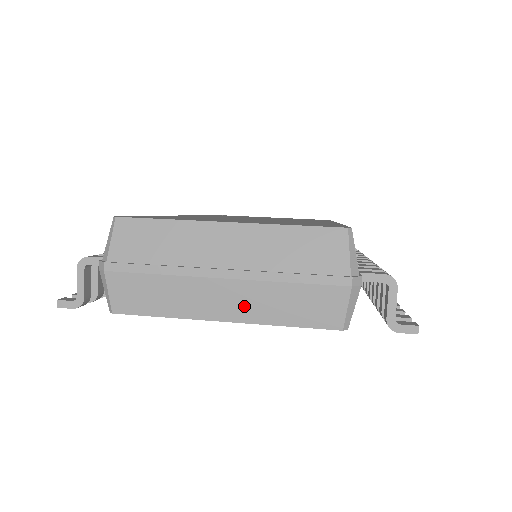
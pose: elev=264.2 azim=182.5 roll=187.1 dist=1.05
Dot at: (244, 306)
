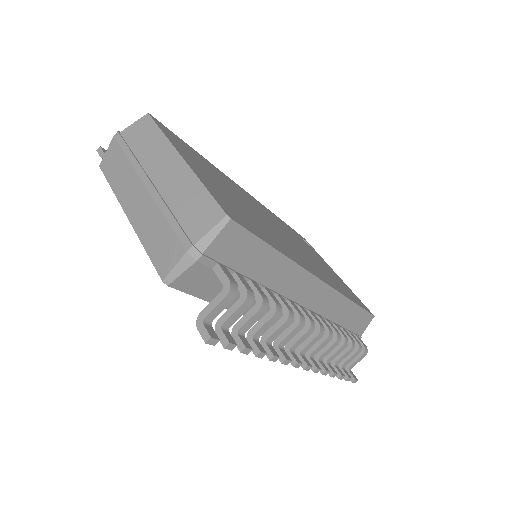
Dot at: (140, 214)
